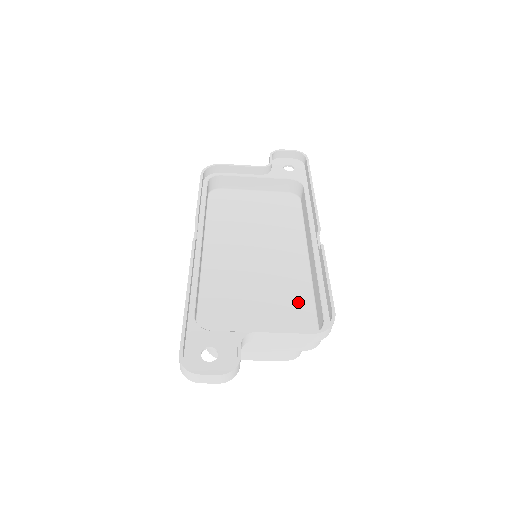
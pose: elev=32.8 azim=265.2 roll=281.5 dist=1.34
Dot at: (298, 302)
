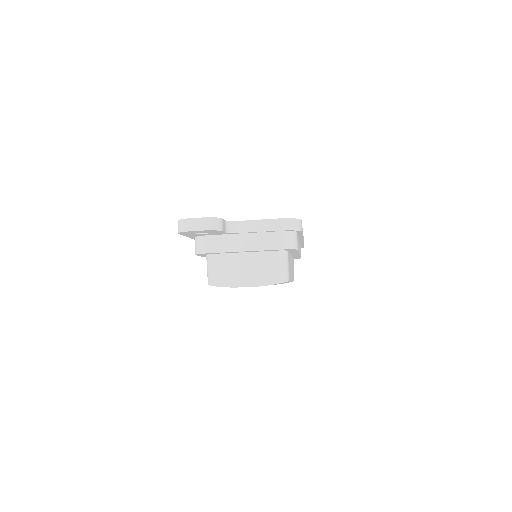
Dot at: occluded
